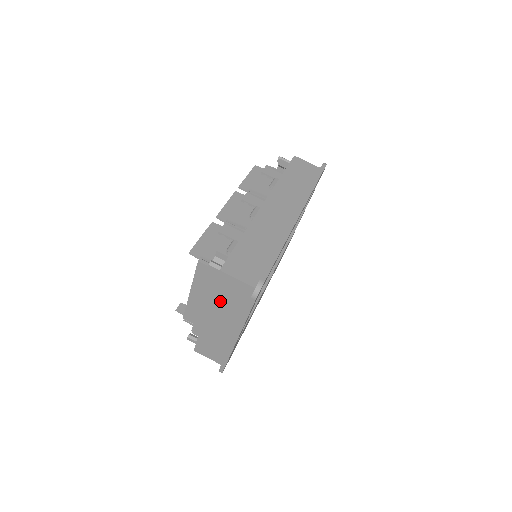
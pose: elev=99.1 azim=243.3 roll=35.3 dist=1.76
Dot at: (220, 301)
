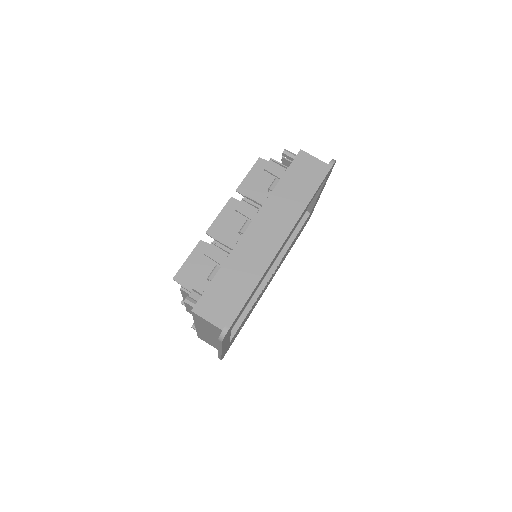
Dot at: (201, 325)
